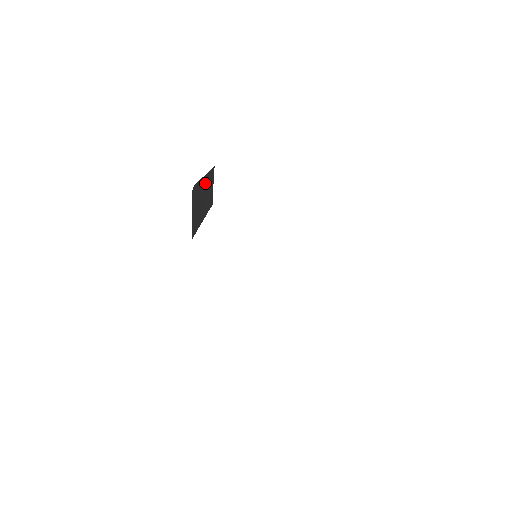
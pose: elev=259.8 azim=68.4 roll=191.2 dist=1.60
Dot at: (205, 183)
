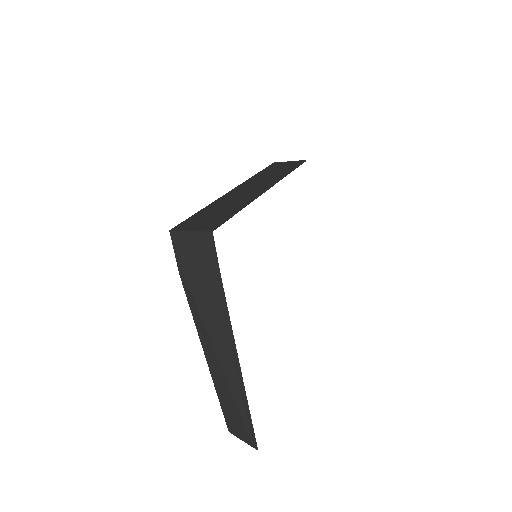
Dot at: (215, 319)
